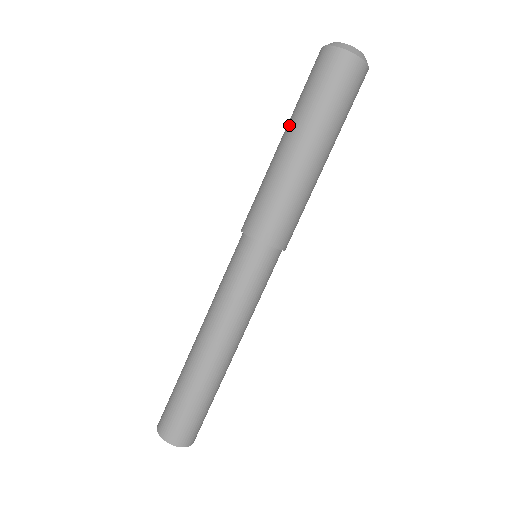
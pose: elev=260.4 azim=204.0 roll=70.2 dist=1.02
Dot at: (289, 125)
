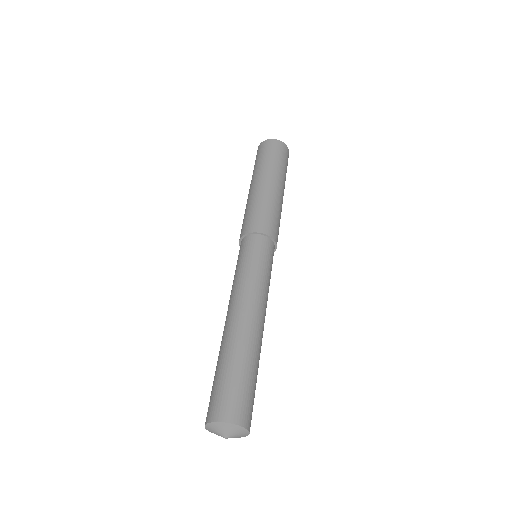
Dot at: (250, 184)
